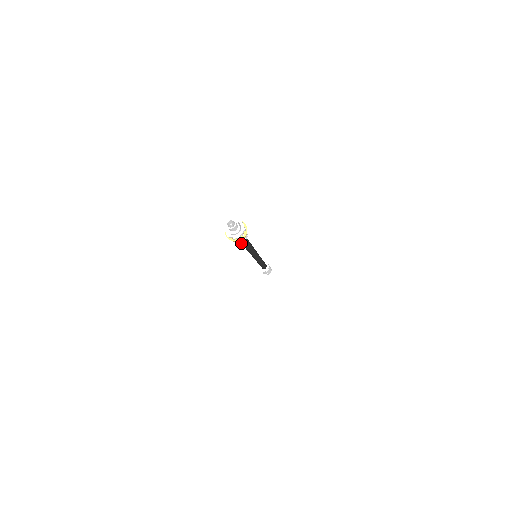
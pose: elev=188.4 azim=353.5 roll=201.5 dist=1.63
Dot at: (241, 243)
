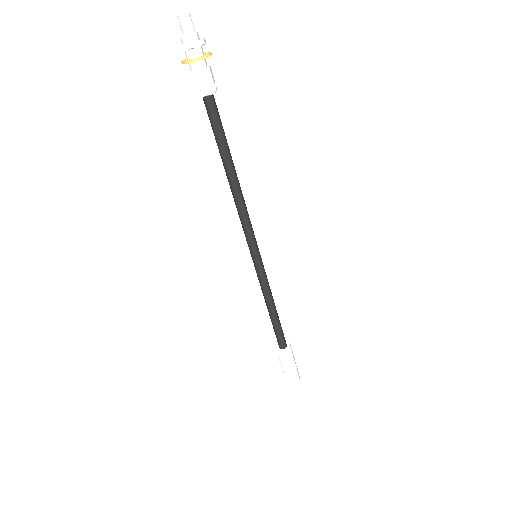
Dot at: (214, 135)
